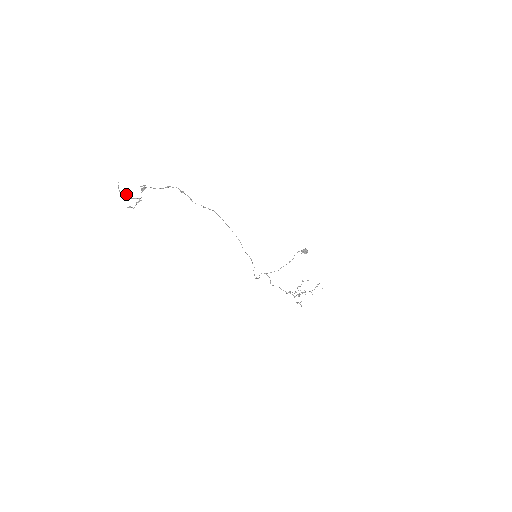
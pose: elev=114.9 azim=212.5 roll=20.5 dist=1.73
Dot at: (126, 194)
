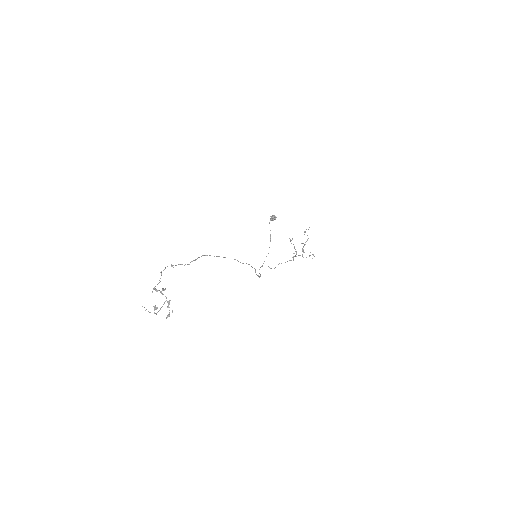
Dot at: (156, 308)
